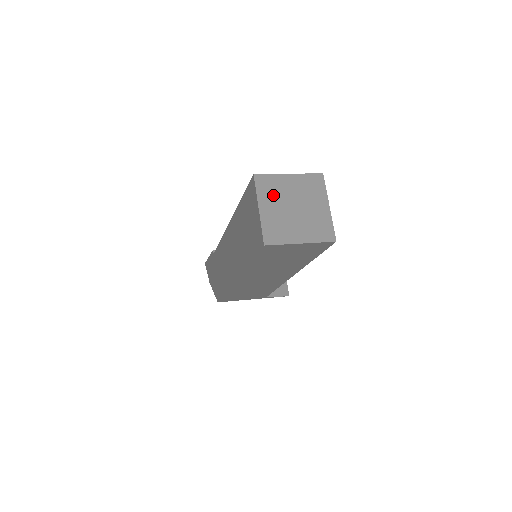
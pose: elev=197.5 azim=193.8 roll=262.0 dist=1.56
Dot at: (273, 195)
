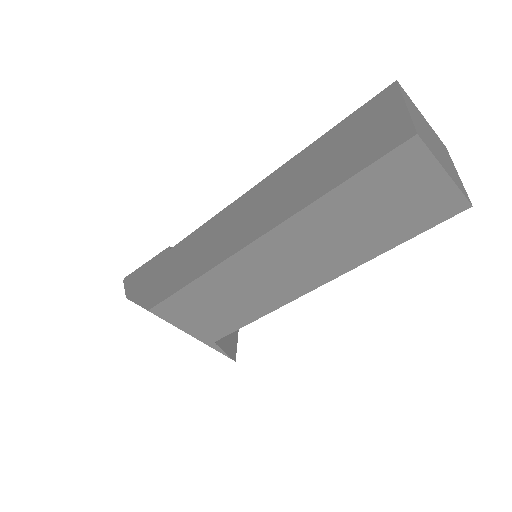
Dot at: (415, 111)
